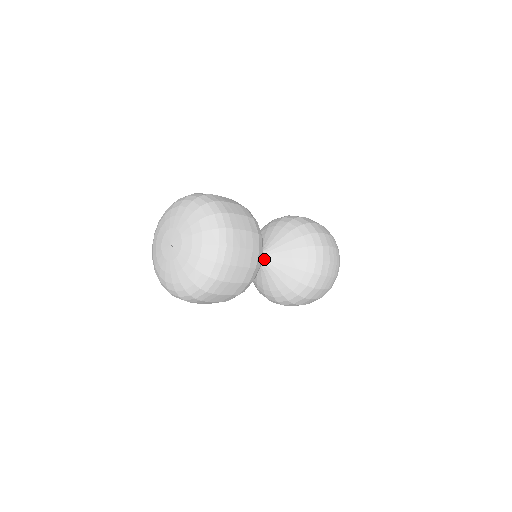
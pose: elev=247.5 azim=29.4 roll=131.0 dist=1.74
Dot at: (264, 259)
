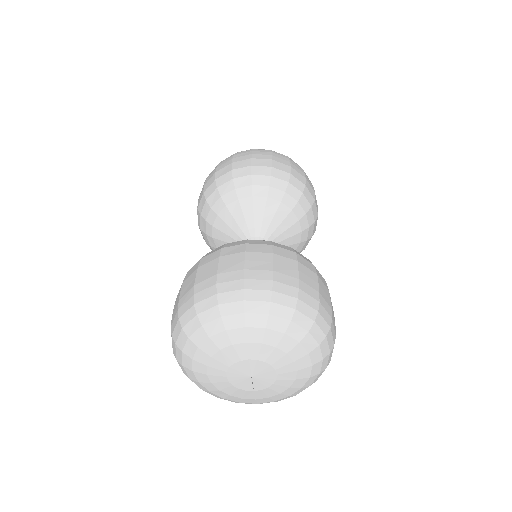
Dot at: occluded
